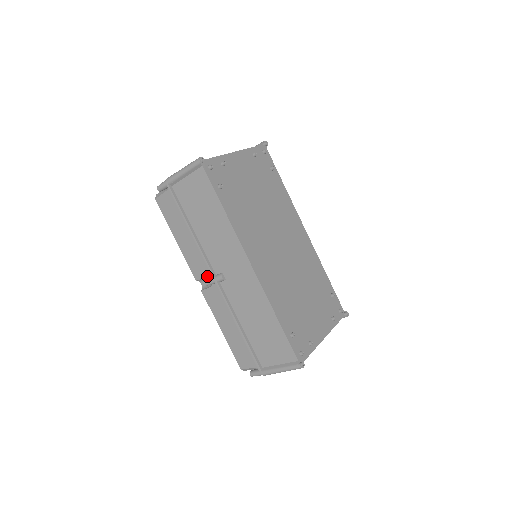
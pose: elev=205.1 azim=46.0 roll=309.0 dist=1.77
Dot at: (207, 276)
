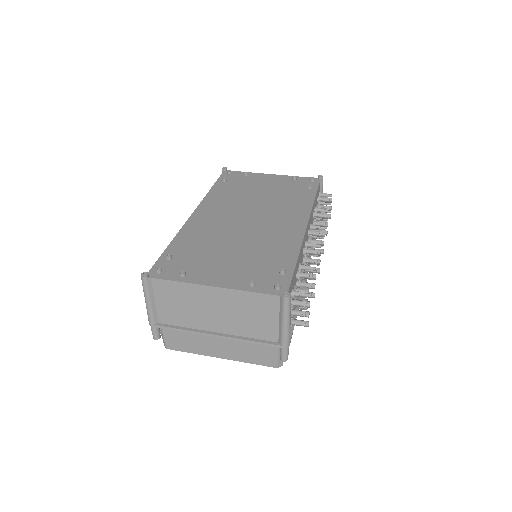
Dot at: occluded
